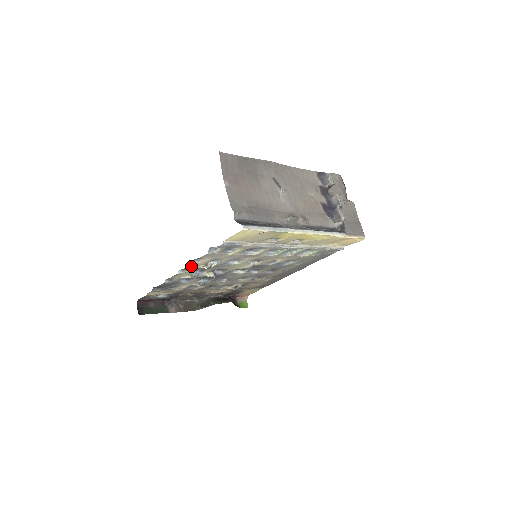
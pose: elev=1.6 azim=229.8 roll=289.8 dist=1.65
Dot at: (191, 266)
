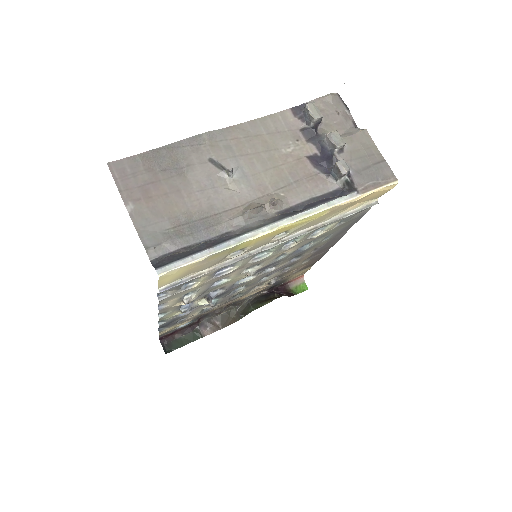
Dot at: (164, 310)
